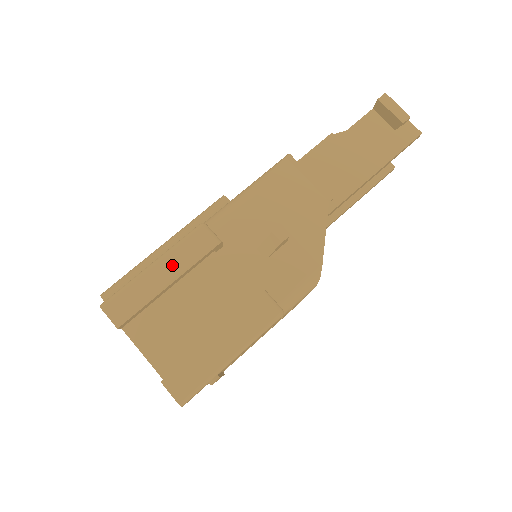
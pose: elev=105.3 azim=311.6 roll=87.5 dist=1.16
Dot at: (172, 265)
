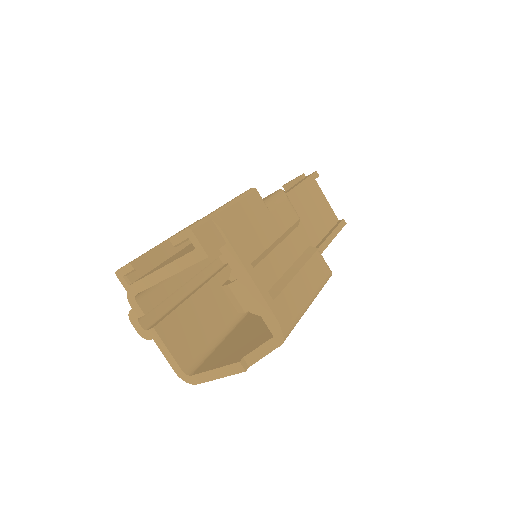
Dot at: occluded
